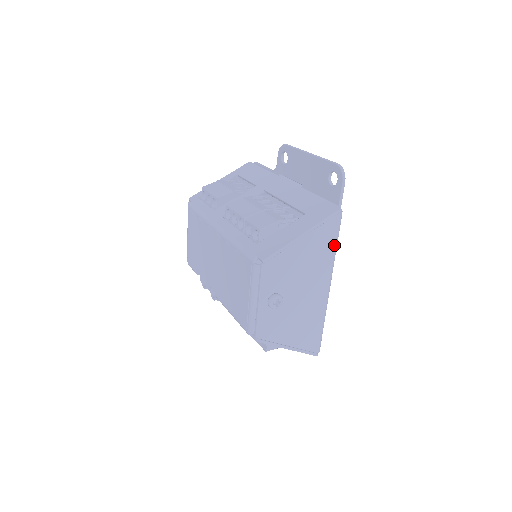
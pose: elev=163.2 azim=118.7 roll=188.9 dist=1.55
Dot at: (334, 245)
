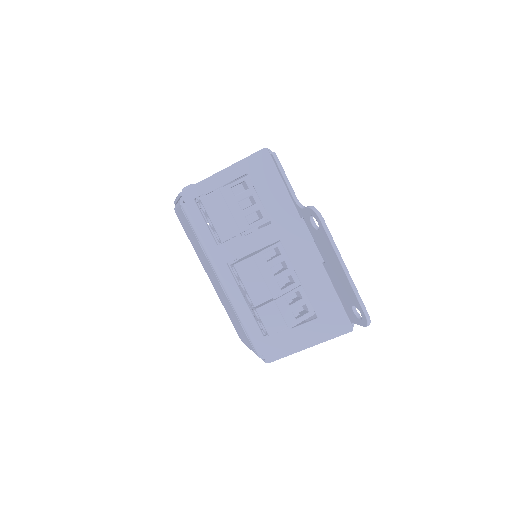
Dot at: occluded
